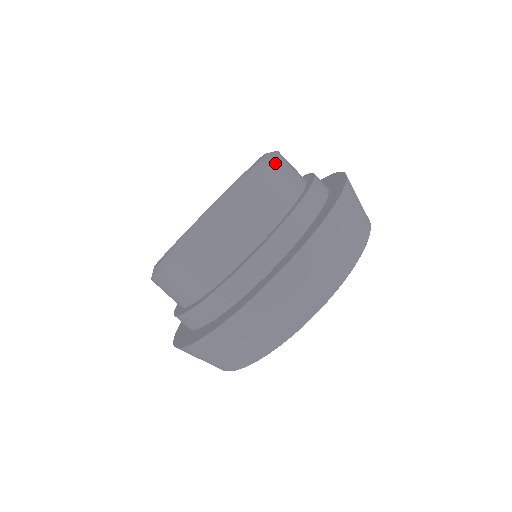
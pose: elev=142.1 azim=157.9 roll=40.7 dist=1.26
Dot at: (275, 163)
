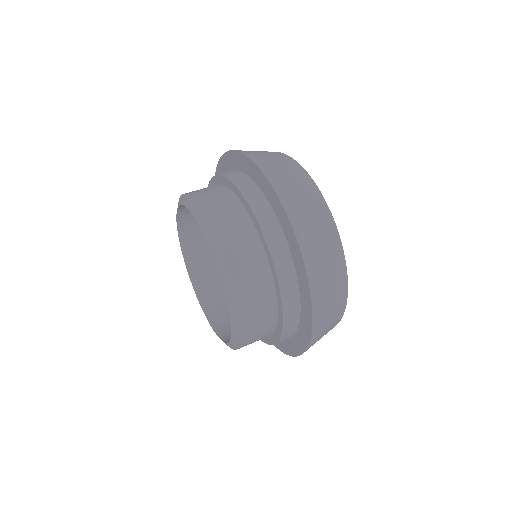
Dot at: (206, 211)
